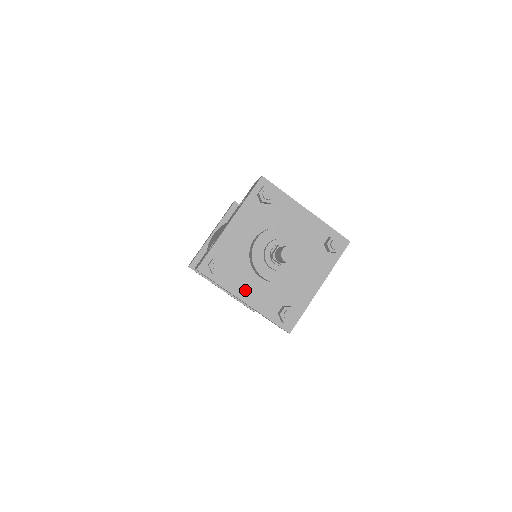
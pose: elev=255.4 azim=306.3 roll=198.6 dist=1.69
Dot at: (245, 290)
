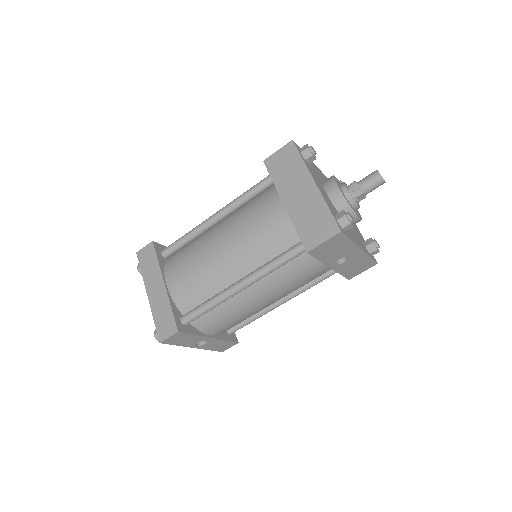
Dot at: (317, 182)
